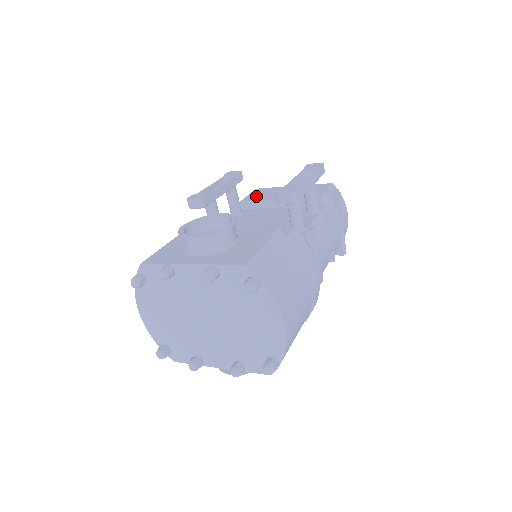
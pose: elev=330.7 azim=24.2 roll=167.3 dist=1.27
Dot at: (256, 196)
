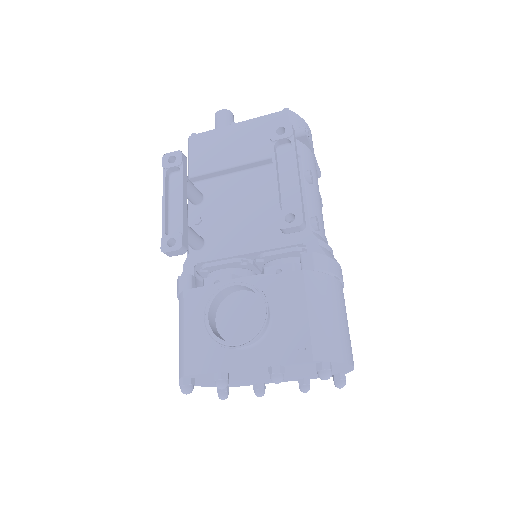
Dot at: (203, 159)
